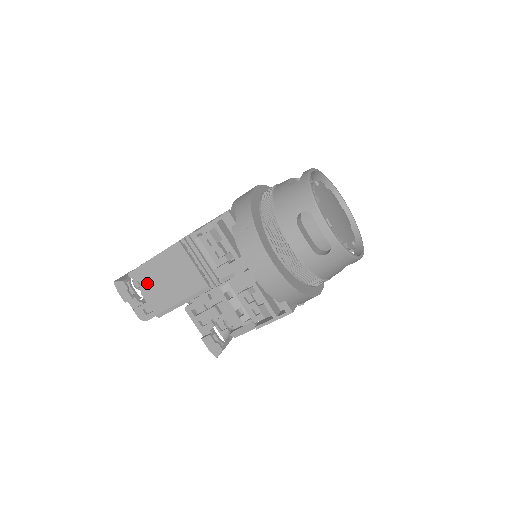
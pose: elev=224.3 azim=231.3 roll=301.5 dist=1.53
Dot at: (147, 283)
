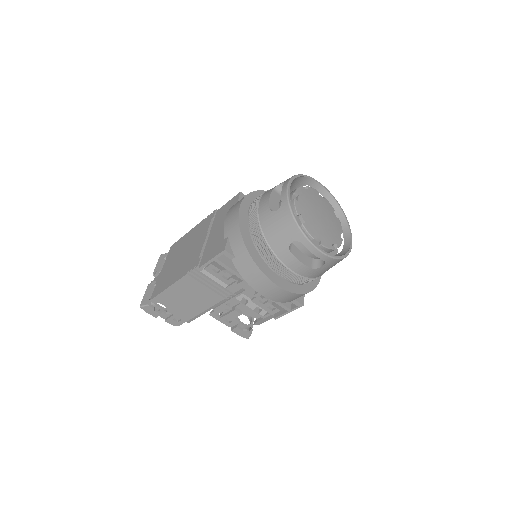
Dot at: (170, 304)
